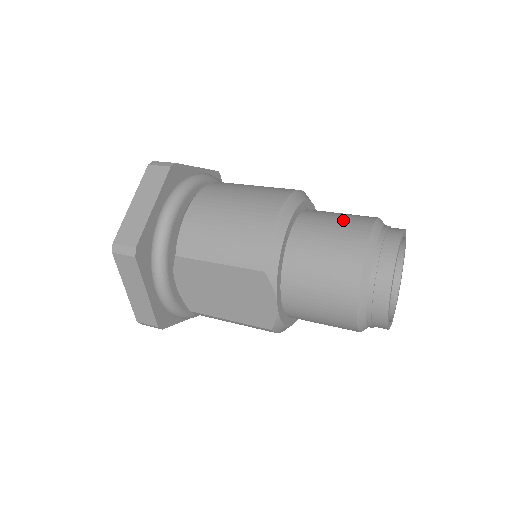
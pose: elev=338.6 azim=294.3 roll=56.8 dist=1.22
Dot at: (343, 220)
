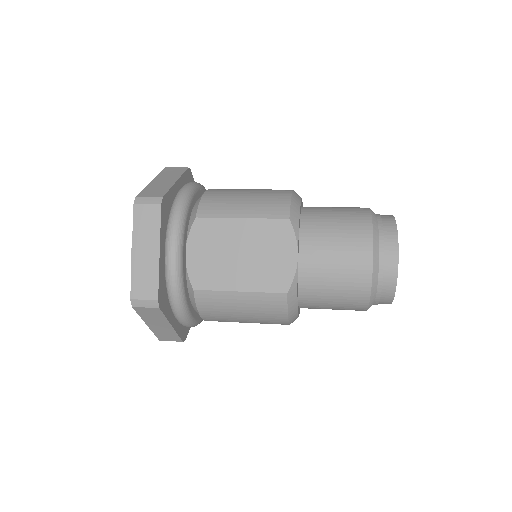
Dot at: occluded
